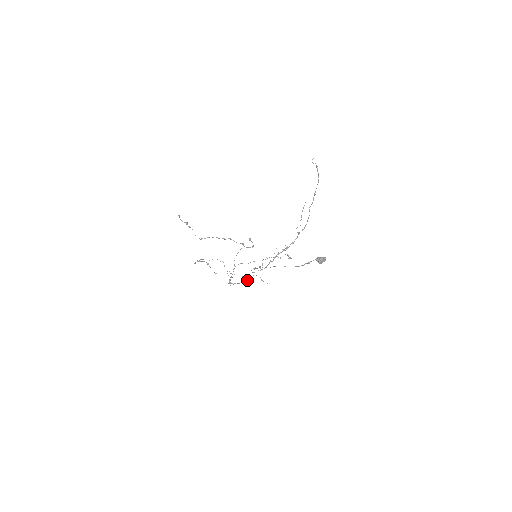
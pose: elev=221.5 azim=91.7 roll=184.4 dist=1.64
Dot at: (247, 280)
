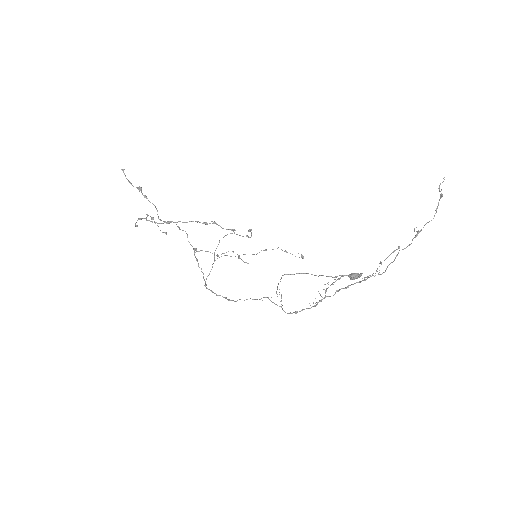
Dot at: (217, 256)
